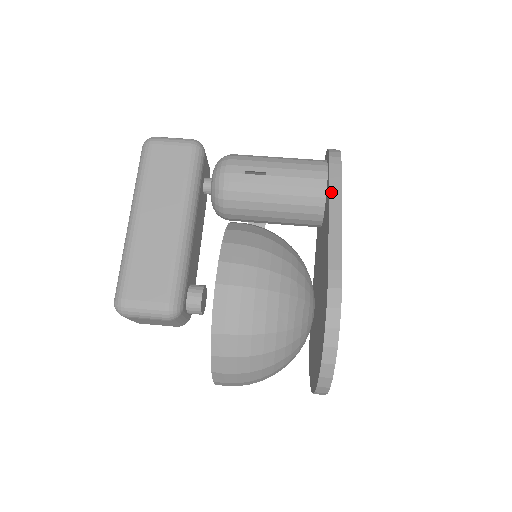
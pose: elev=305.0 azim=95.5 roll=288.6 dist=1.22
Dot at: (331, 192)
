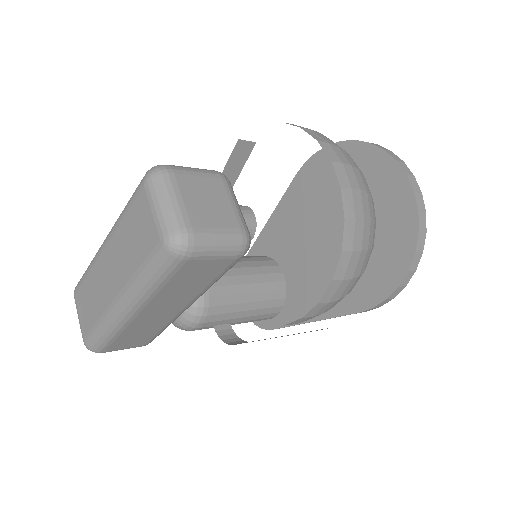
Dot at: (260, 235)
